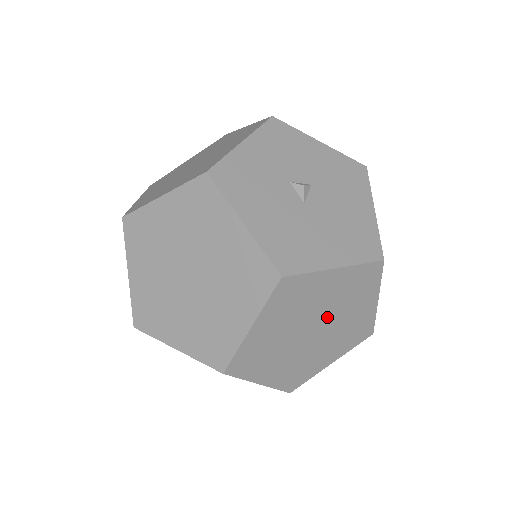
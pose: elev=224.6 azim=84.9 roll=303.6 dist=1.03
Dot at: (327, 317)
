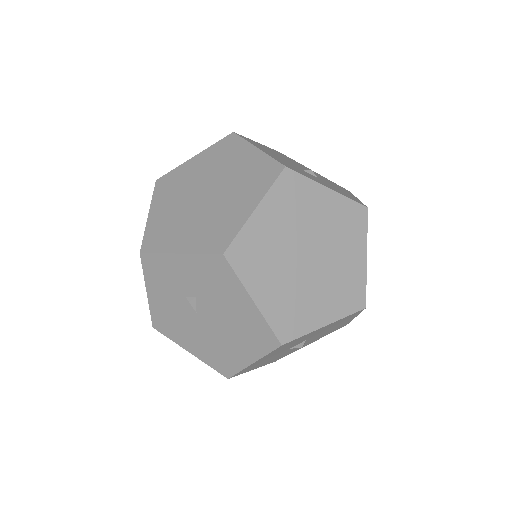
Dot at: (212, 181)
